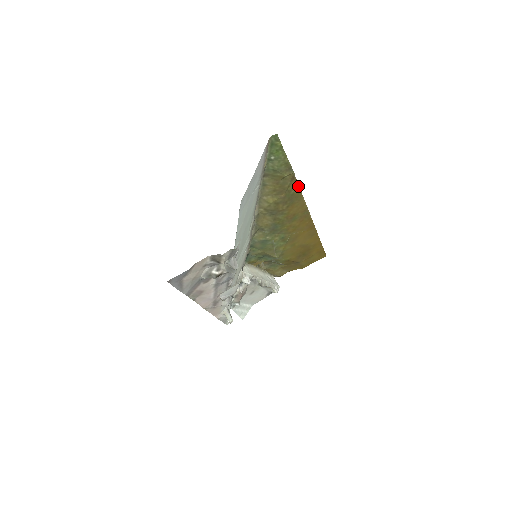
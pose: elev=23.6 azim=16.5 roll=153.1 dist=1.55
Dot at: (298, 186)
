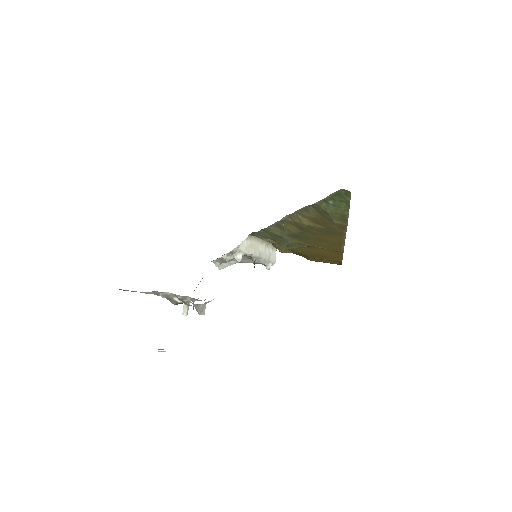
Dot at: (346, 230)
